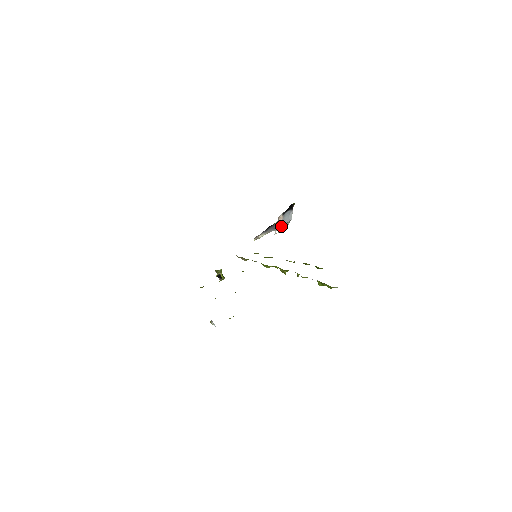
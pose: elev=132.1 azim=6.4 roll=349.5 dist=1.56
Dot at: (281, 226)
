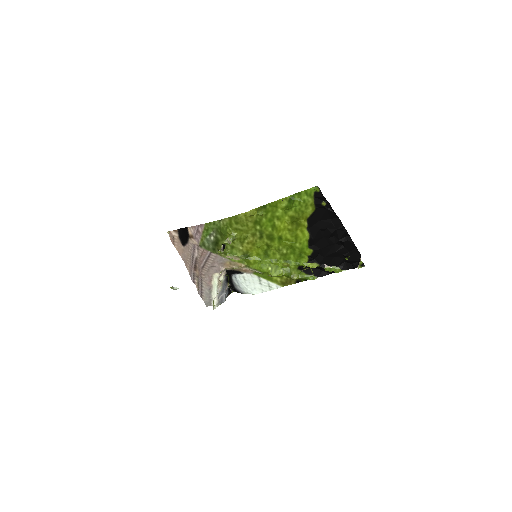
Dot at: (218, 298)
